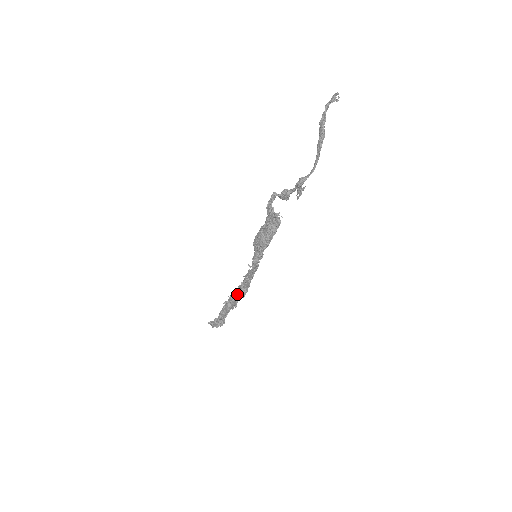
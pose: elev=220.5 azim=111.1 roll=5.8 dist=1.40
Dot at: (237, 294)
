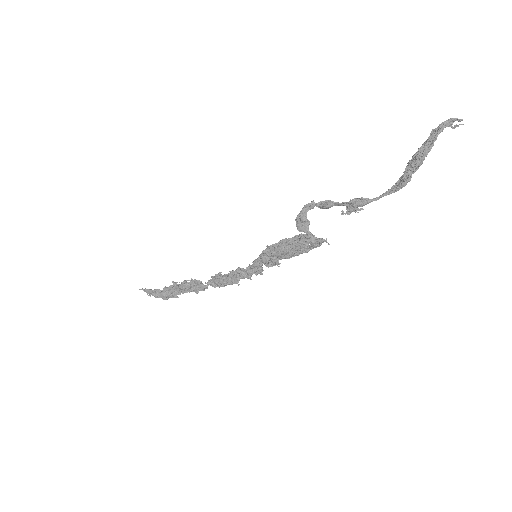
Dot at: (209, 281)
